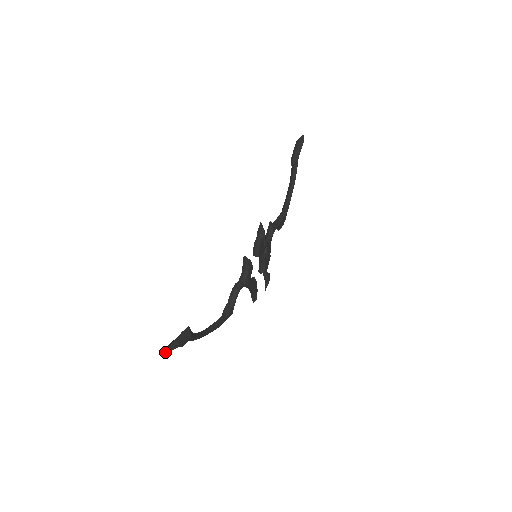
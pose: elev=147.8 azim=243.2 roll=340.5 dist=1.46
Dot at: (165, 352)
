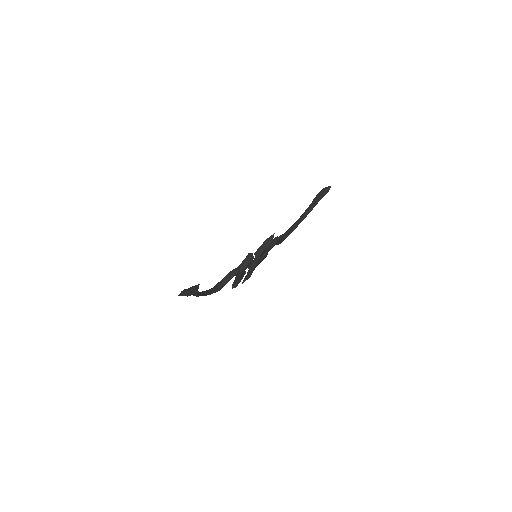
Dot at: (179, 295)
